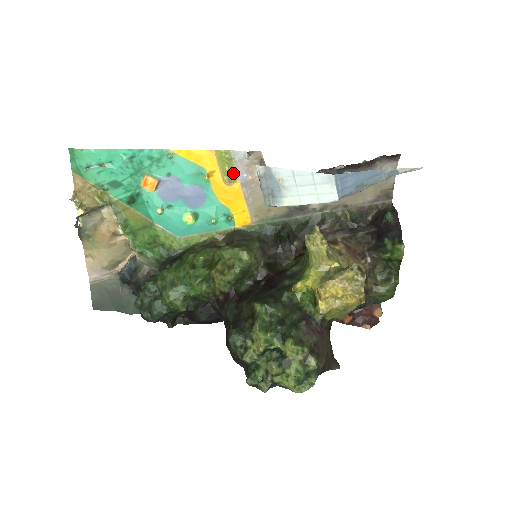
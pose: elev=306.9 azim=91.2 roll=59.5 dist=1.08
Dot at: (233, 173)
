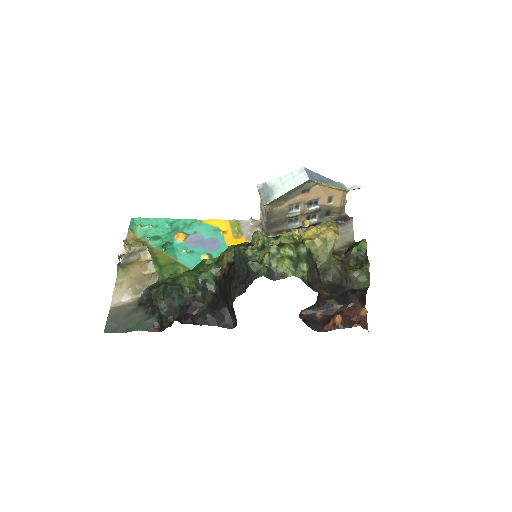
Dot at: (240, 232)
